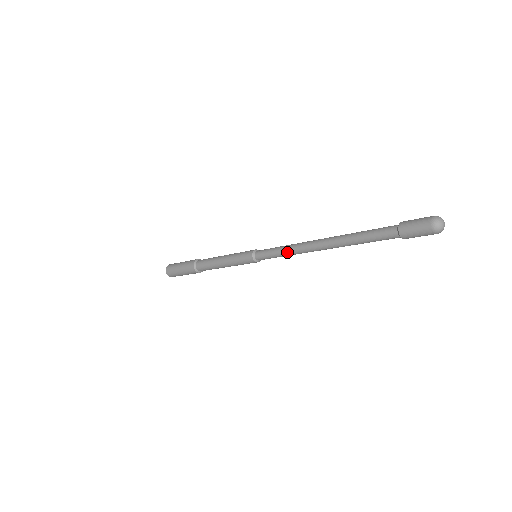
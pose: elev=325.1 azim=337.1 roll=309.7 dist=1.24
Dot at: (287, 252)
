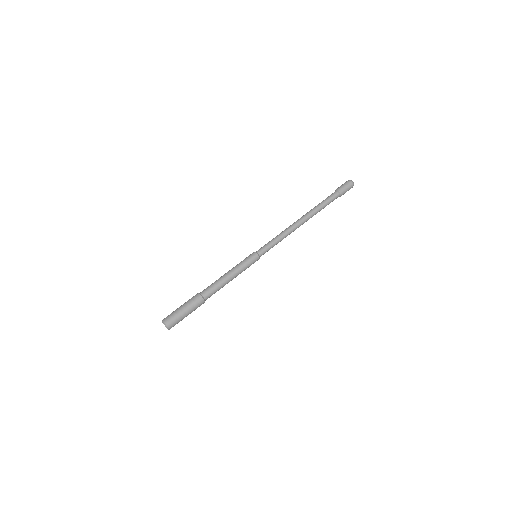
Dot at: (282, 237)
